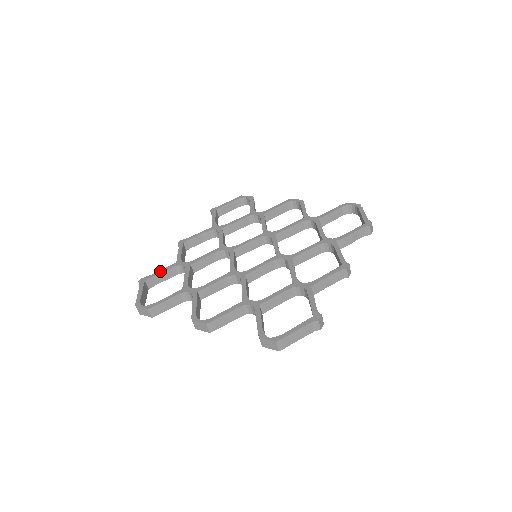
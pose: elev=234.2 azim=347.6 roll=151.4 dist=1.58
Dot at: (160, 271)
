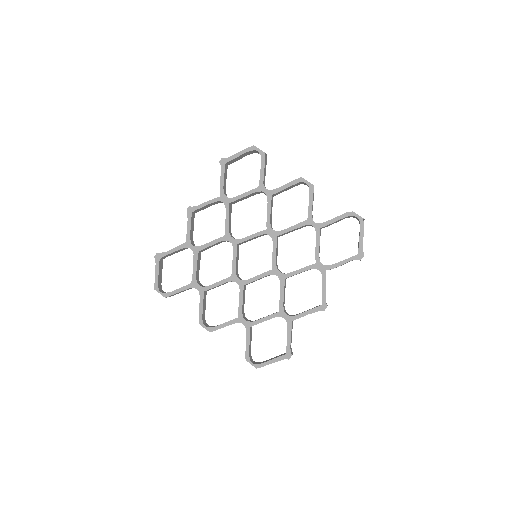
Dot at: (172, 250)
